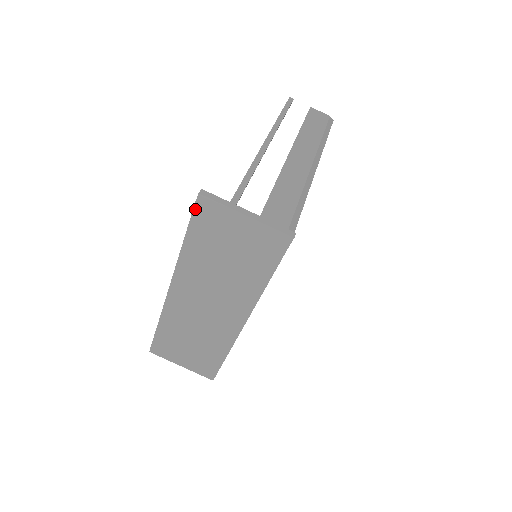
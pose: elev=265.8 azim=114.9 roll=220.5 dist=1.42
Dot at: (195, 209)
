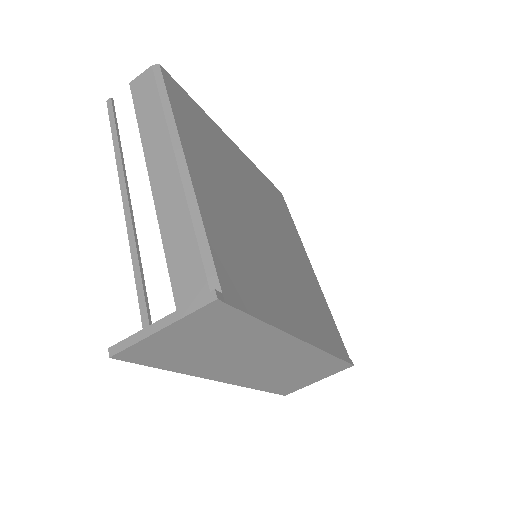
Dot at: (130, 361)
